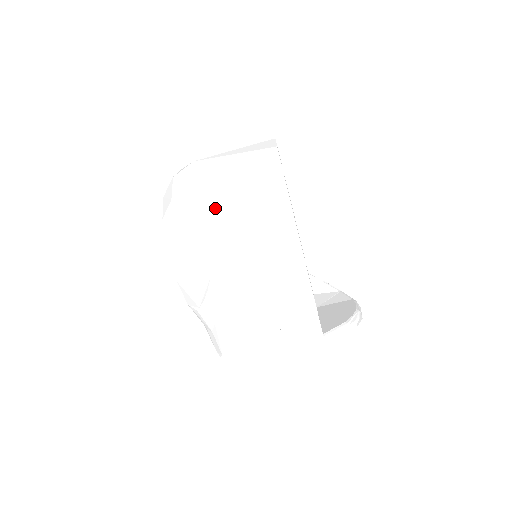
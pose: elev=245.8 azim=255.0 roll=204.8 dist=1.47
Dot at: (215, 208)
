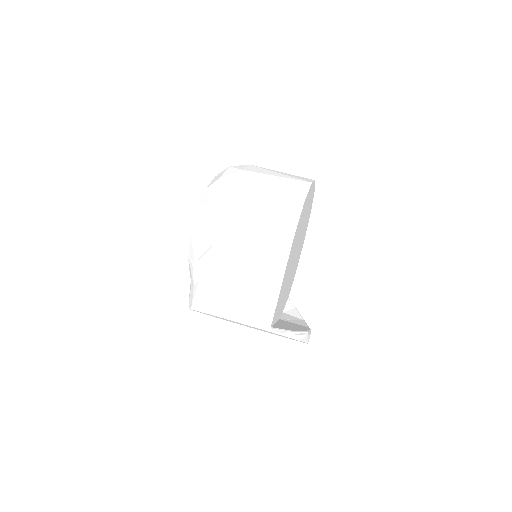
Dot at: (246, 197)
